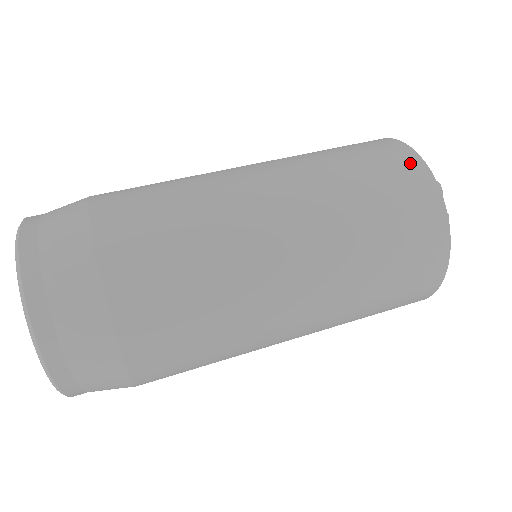
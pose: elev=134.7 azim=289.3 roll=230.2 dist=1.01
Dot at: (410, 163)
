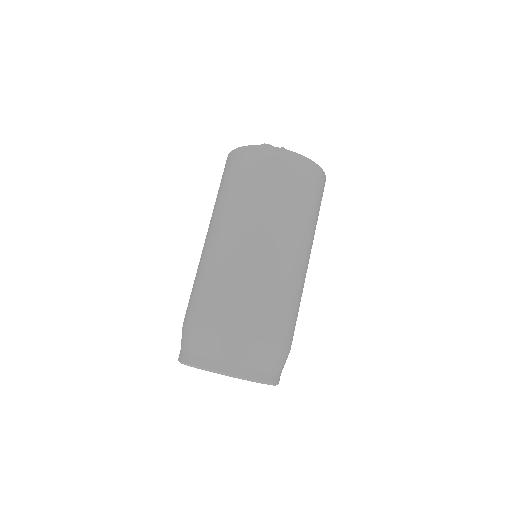
Dot at: (246, 154)
